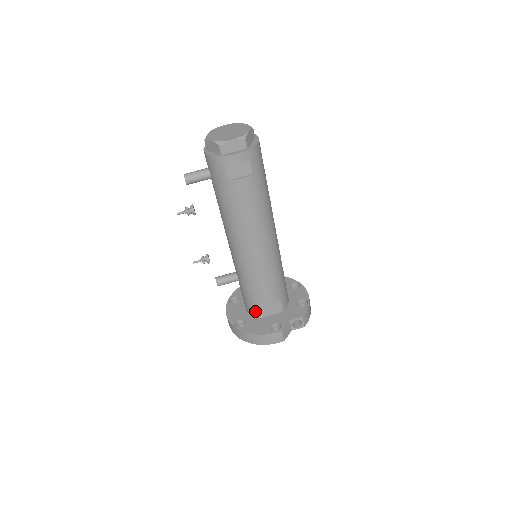
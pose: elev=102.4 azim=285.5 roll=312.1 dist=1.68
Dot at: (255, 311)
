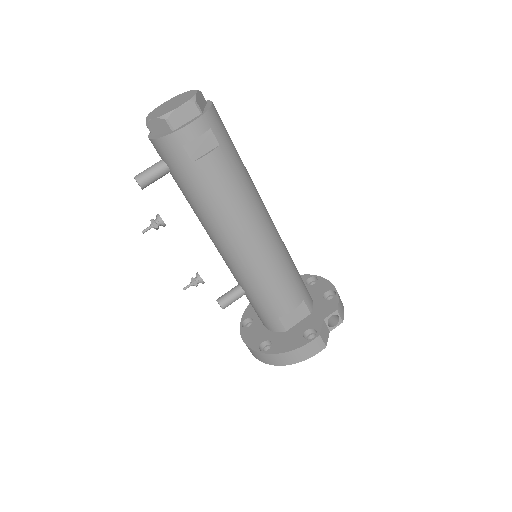
Dot at: (278, 324)
